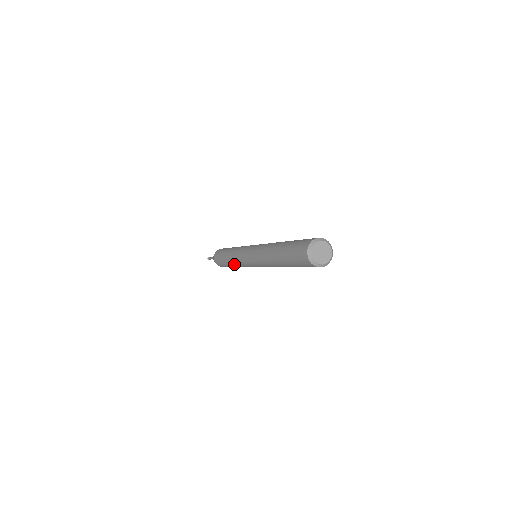
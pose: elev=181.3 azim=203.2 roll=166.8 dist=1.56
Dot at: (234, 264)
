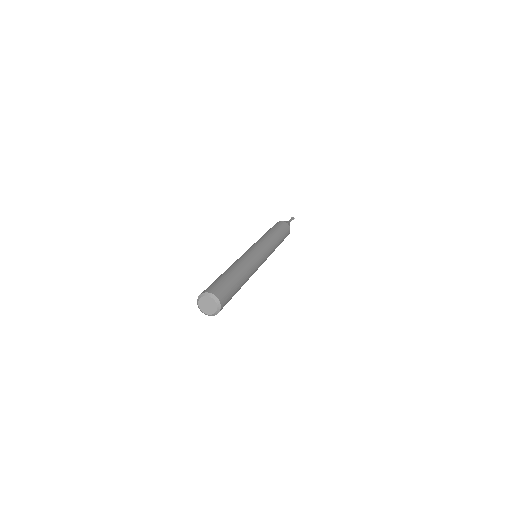
Dot at: occluded
